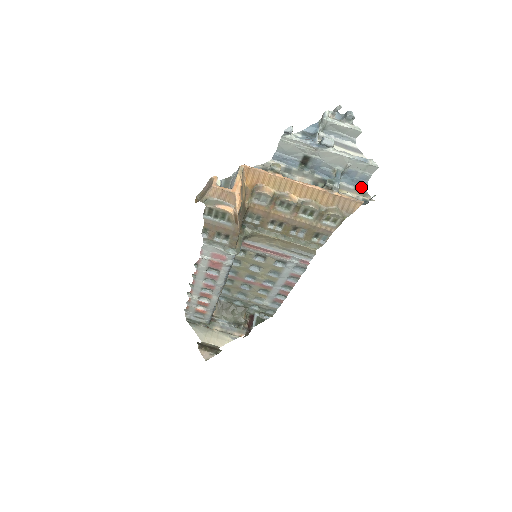
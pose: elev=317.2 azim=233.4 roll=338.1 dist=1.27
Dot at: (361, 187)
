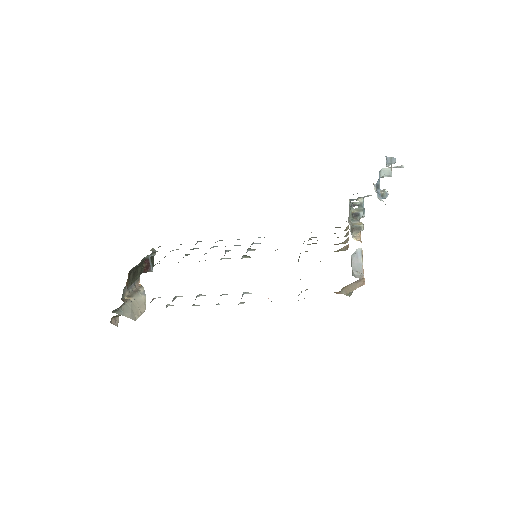
Dot at: occluded
